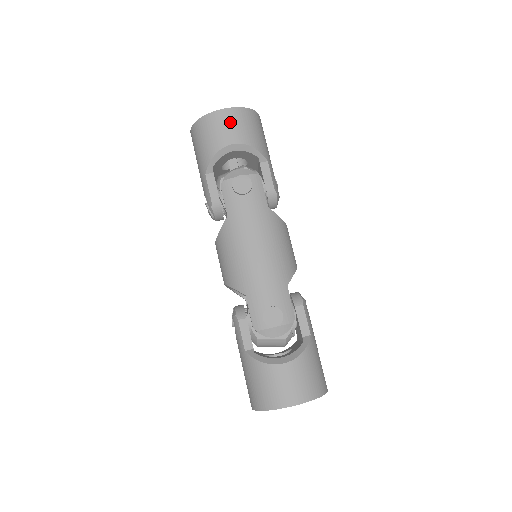
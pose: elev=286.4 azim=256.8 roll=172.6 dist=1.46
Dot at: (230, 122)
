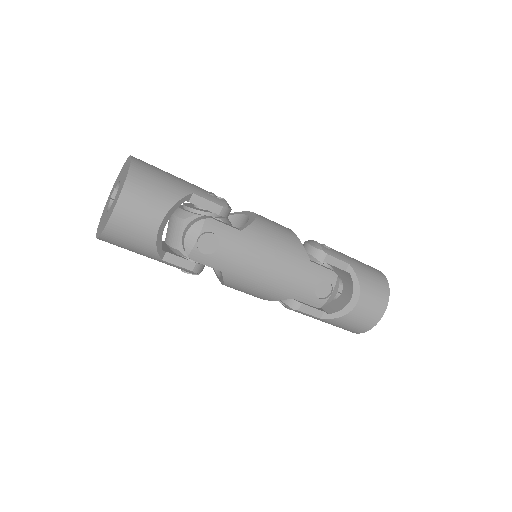
Dot at: (135, 210)
